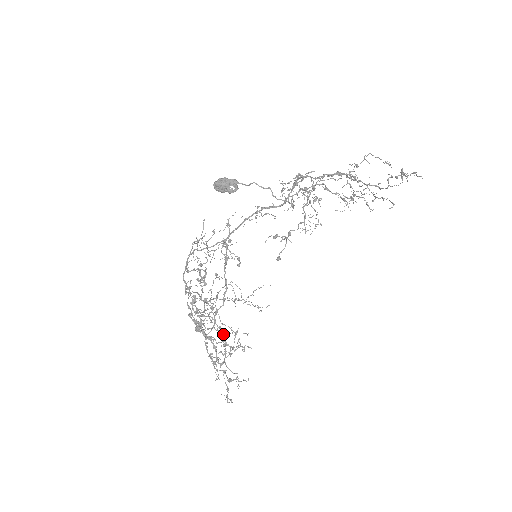
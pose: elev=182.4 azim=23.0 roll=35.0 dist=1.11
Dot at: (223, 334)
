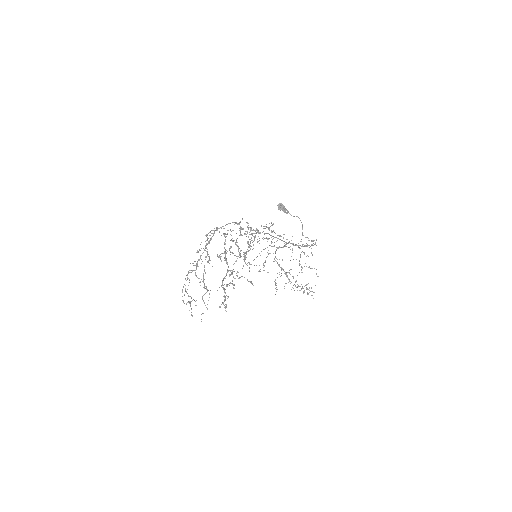
Dot at: occluded
